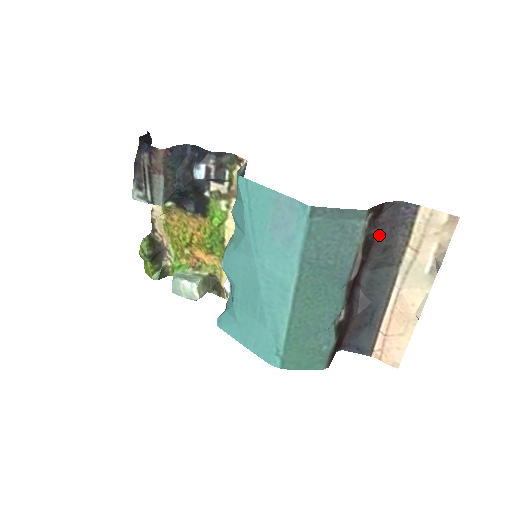
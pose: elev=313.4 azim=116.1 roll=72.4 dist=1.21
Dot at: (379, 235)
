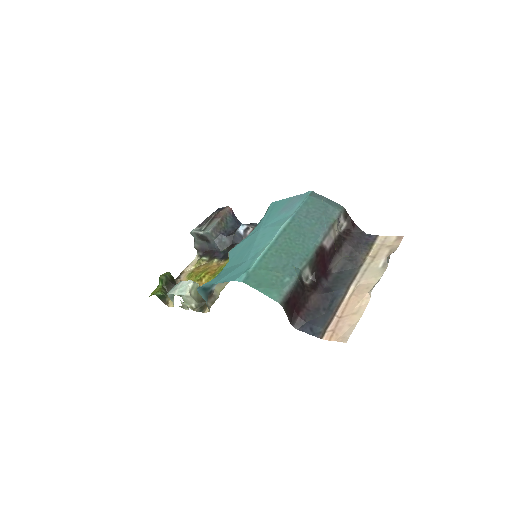
Dot at: (349, 241)
